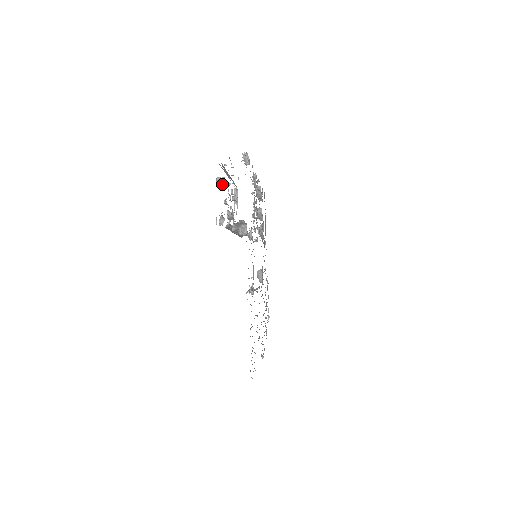
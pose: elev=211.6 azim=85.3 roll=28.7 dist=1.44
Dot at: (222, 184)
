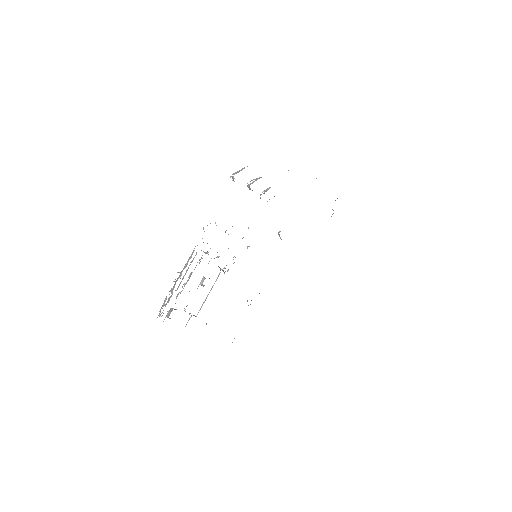
Dot at: occluded
